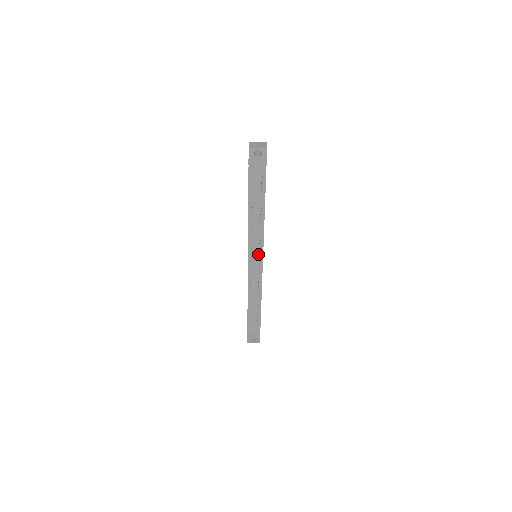
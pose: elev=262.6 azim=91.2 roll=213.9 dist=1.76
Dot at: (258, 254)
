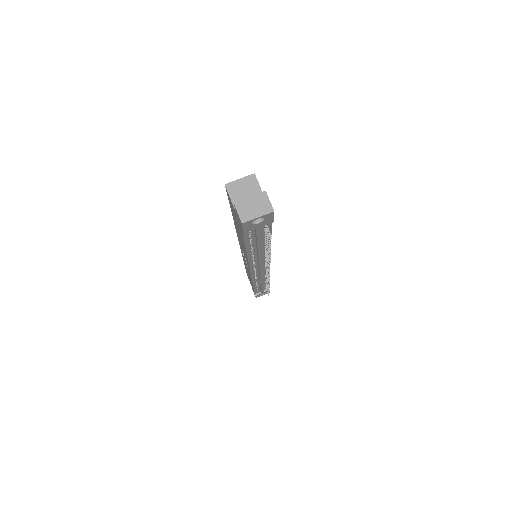
Dot at: (263, 264)
